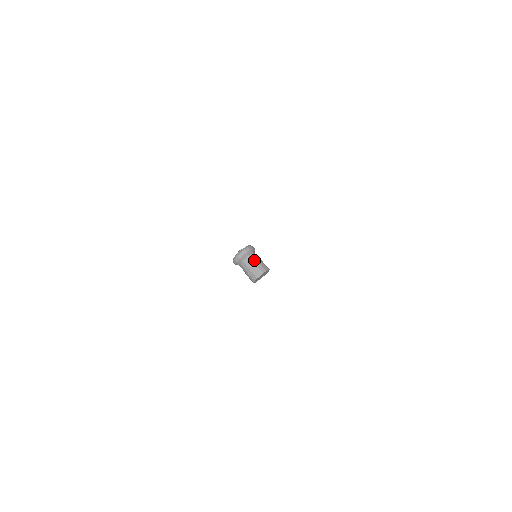
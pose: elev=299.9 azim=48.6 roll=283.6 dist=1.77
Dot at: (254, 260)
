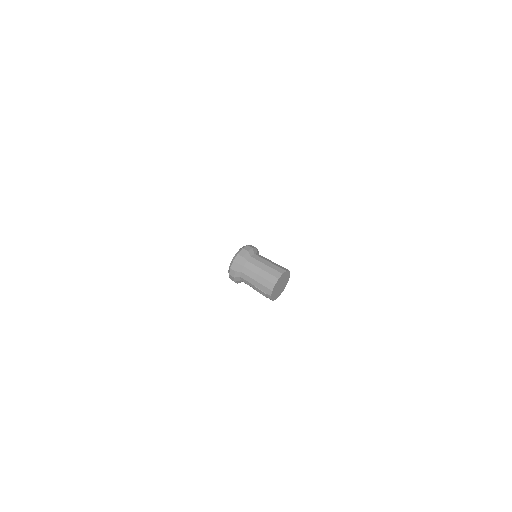
Dot at: (258, 264)
